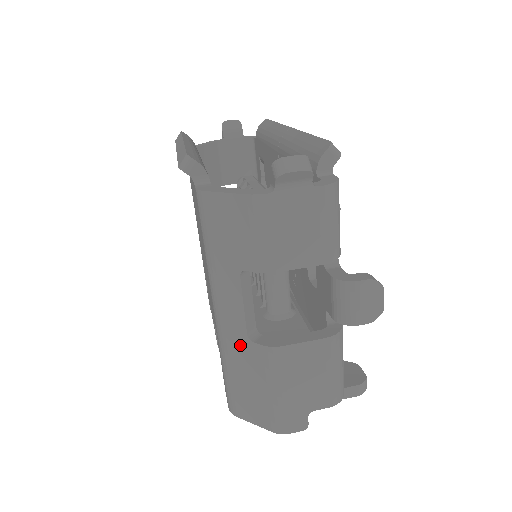
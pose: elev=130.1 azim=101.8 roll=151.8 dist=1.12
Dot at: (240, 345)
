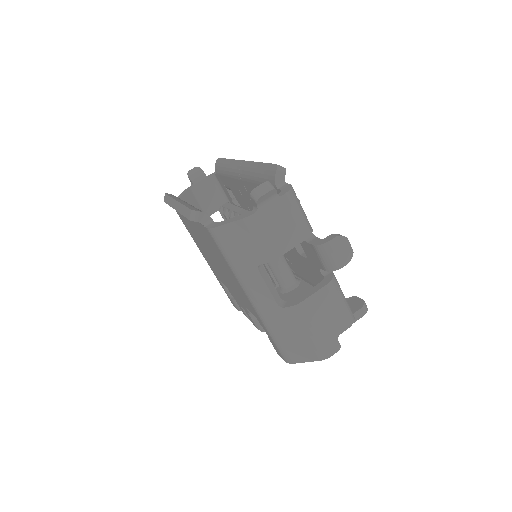
Dot at: (276, 314)
